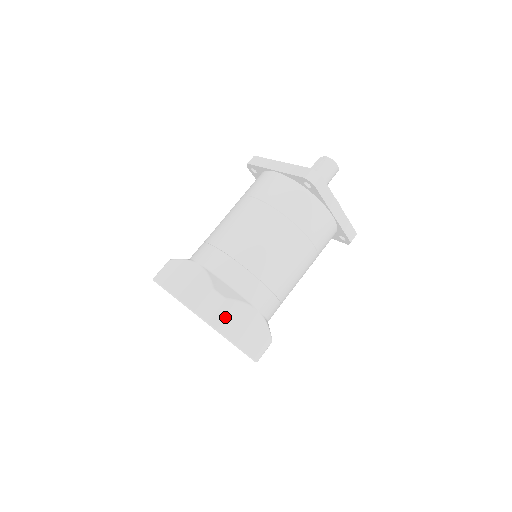
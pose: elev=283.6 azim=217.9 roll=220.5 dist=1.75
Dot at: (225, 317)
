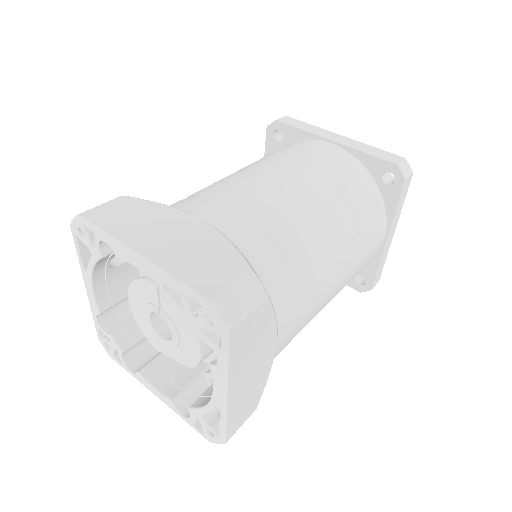
Dot at: (248, 335)
